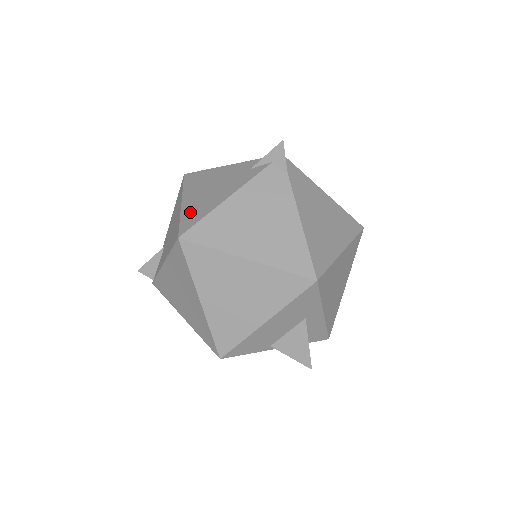
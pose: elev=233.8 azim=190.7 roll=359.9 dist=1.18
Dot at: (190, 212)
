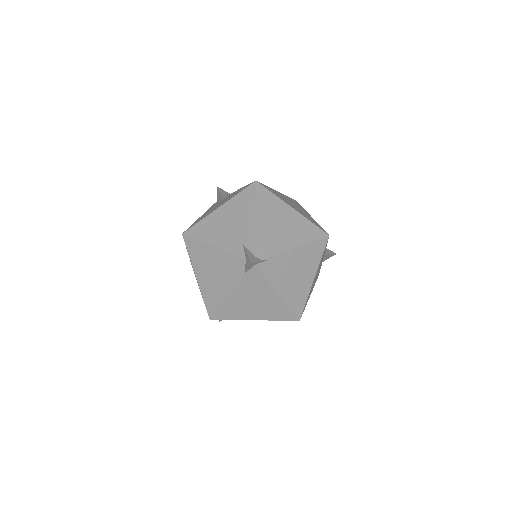
Dot at: (205, 224)
